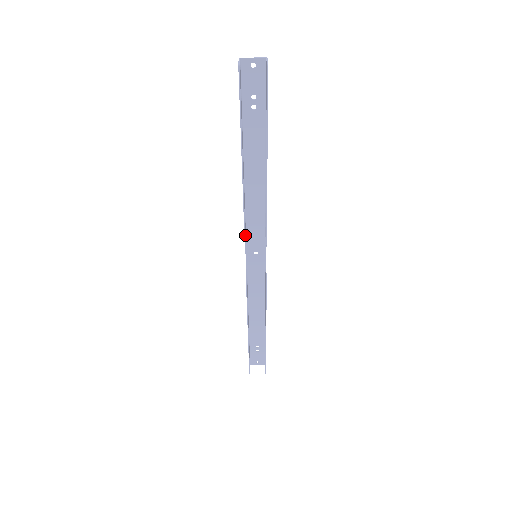
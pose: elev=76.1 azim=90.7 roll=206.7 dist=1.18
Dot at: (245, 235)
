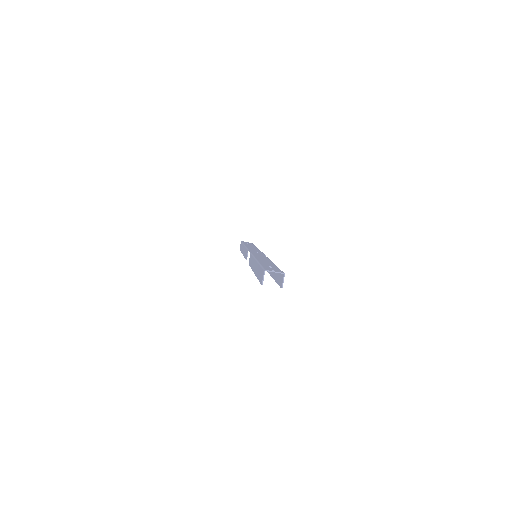
Dot at: occluded
